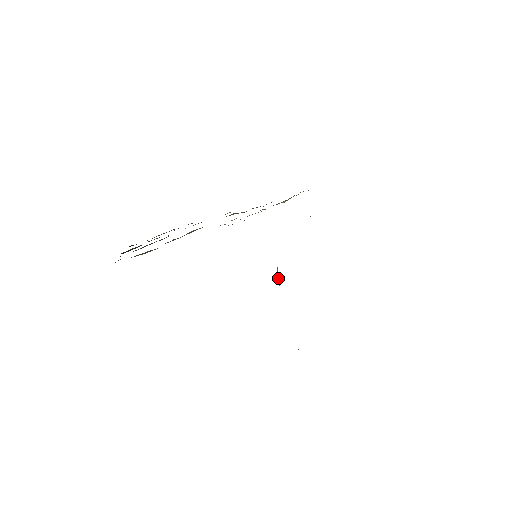
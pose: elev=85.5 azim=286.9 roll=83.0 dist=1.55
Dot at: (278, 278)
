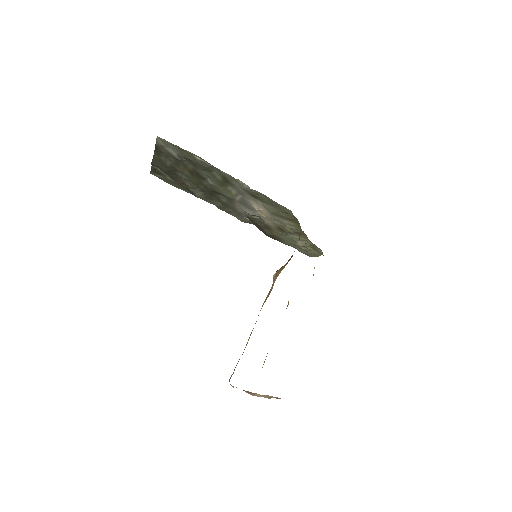
Dot at: occluded
